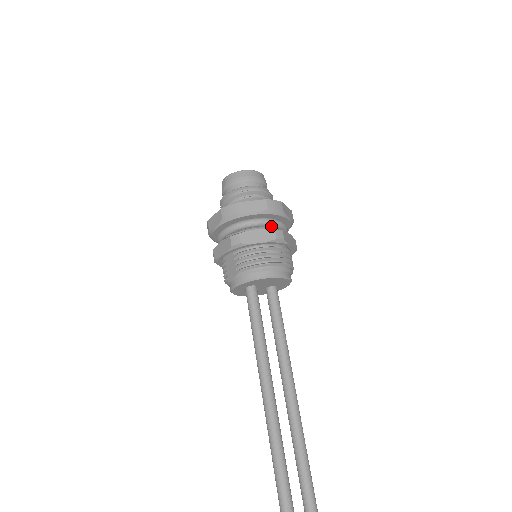
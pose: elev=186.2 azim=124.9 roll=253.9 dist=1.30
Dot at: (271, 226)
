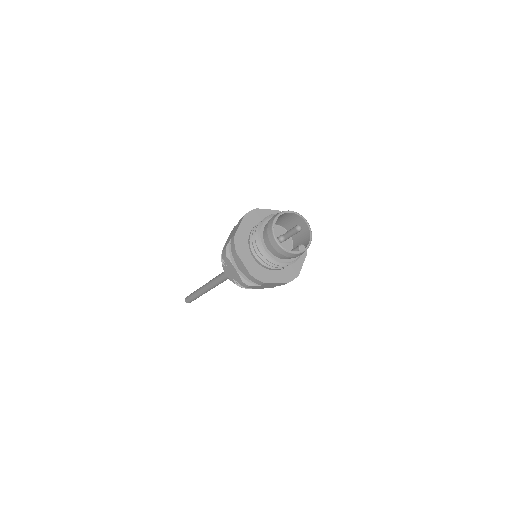
Dot at: occluded
